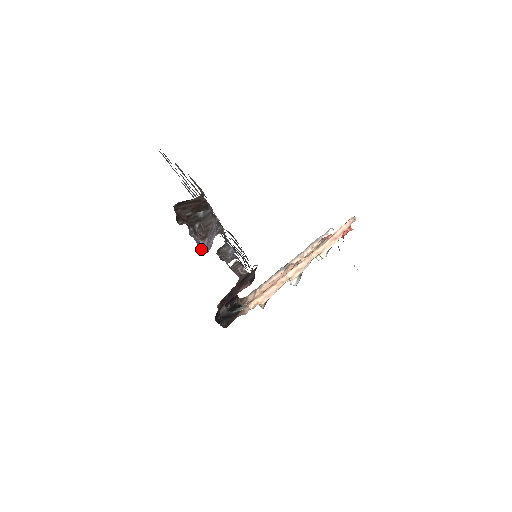
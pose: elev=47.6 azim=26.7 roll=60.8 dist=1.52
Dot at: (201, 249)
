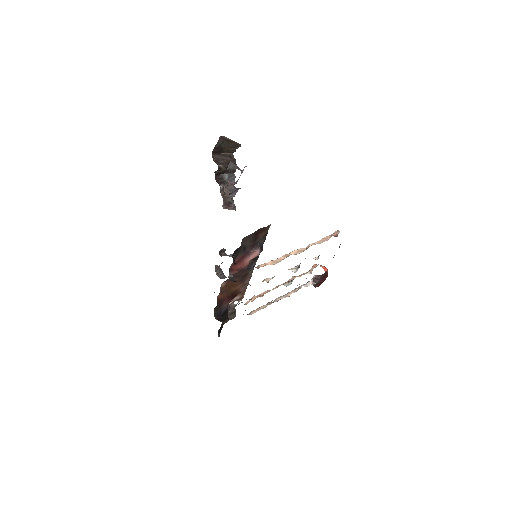
Dot at: (231, 184)
